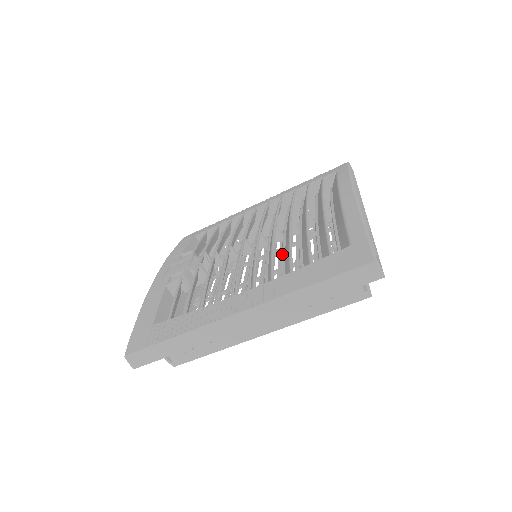
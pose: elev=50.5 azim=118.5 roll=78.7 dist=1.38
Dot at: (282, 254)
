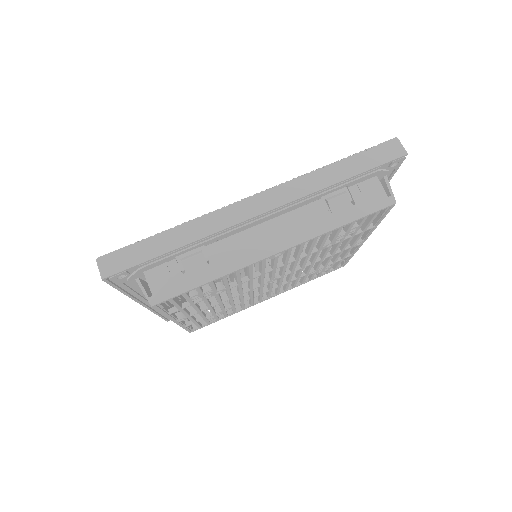
Dot at: occluded
